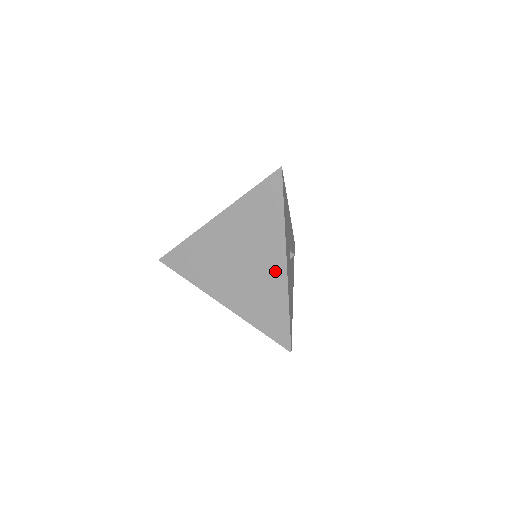
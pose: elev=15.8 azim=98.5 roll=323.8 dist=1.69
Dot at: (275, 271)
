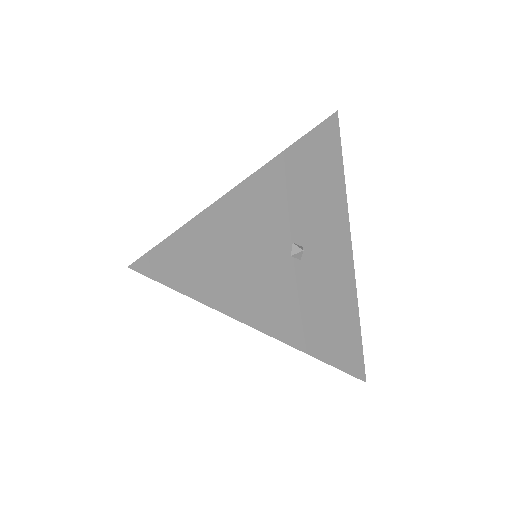
Dot at: occluded
